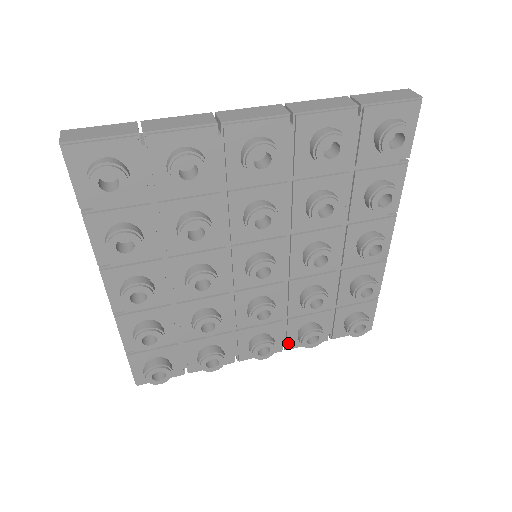
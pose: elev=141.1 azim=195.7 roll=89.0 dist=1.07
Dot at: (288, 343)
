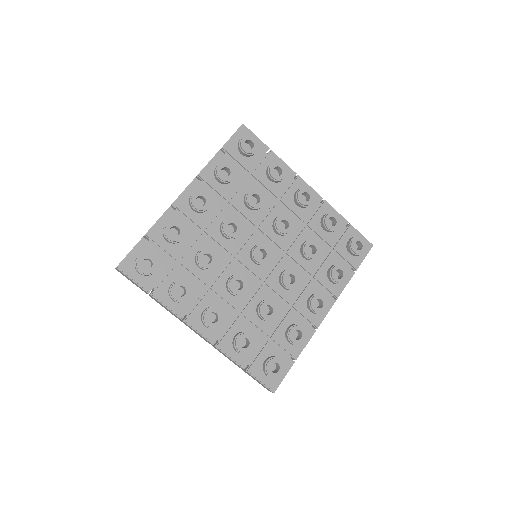
Dot at: (333, 293)
